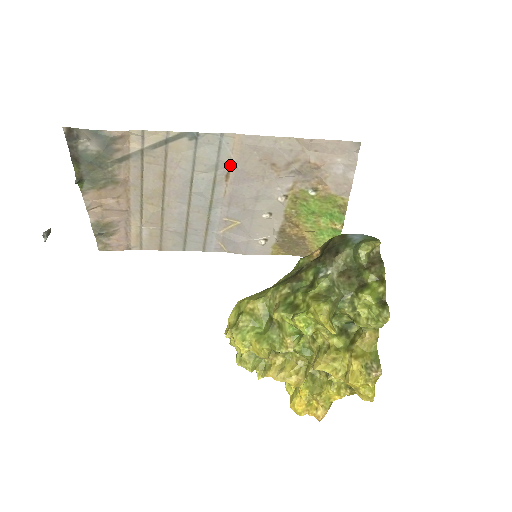
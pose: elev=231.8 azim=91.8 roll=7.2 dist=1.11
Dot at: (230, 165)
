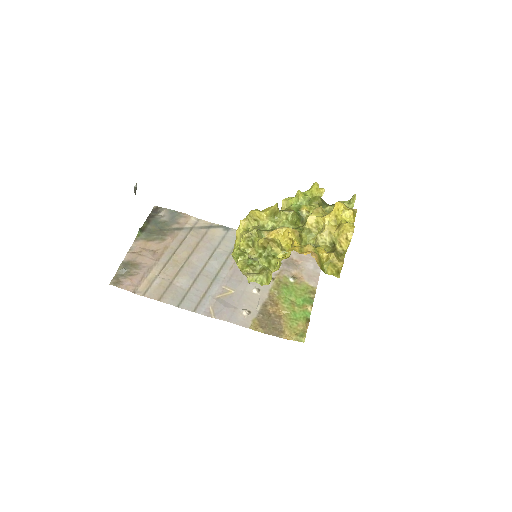
Dot at: occluded
